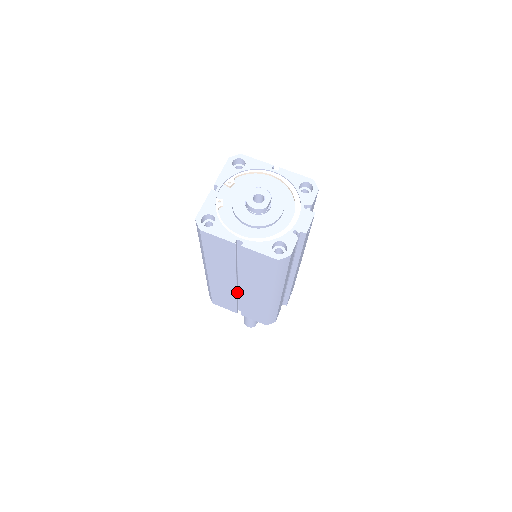
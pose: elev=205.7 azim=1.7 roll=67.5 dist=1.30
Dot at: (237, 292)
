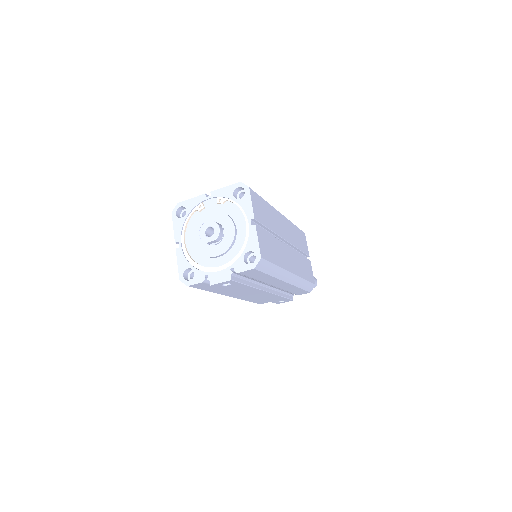
Dot at: occluded
